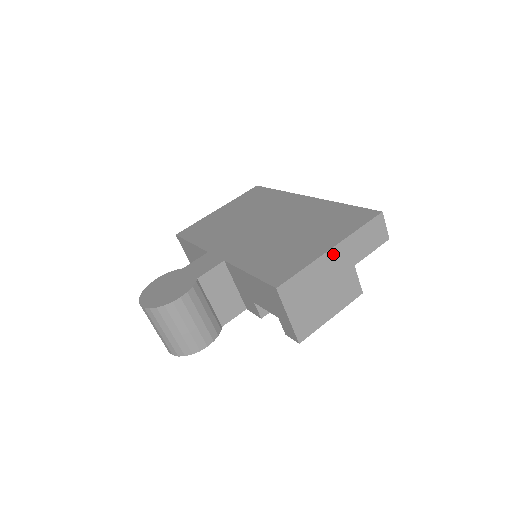
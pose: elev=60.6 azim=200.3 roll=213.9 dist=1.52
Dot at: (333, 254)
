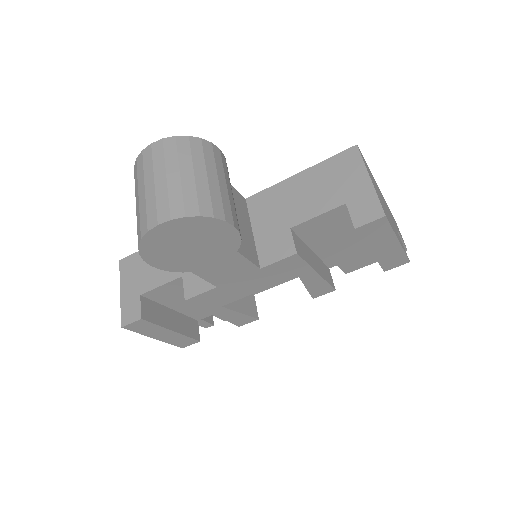
Dot at: (381, 194)
